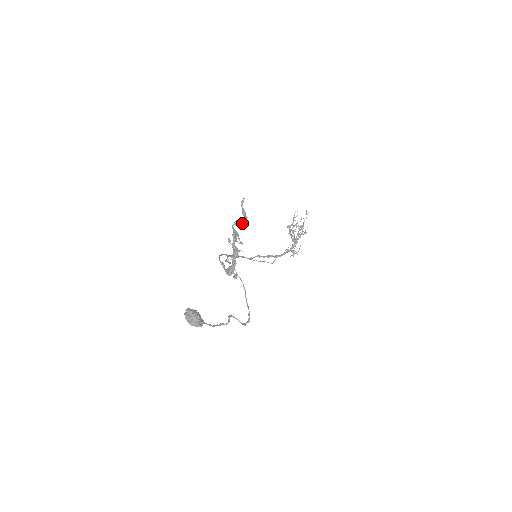
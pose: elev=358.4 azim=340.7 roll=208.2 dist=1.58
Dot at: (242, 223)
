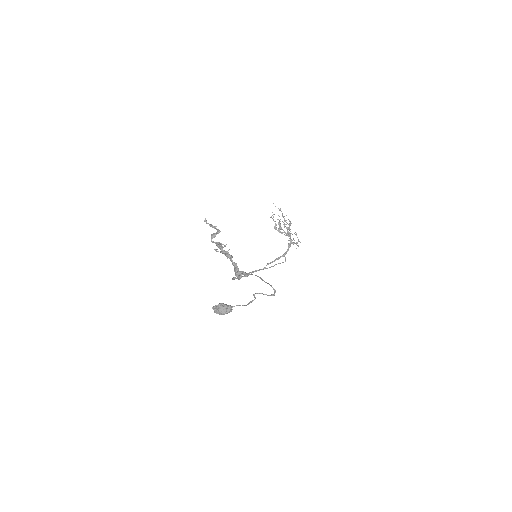
Dot at: (216, 234)
